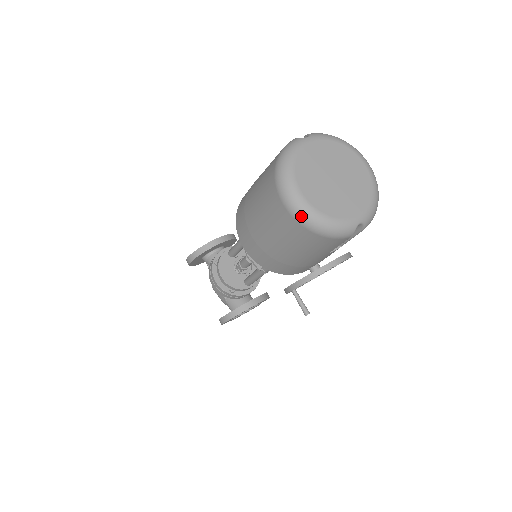
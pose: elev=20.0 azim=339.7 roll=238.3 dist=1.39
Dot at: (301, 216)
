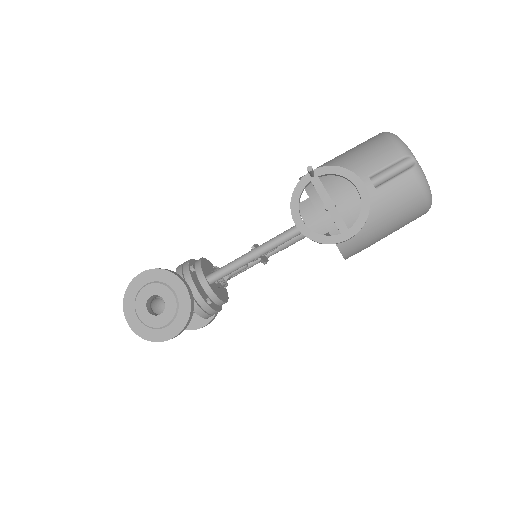
Dot at: (387, 132)
